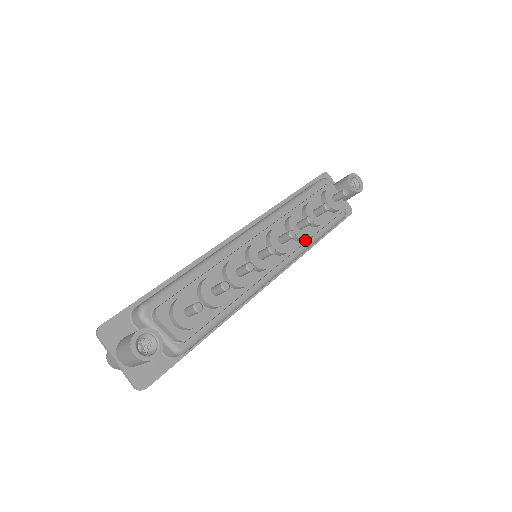
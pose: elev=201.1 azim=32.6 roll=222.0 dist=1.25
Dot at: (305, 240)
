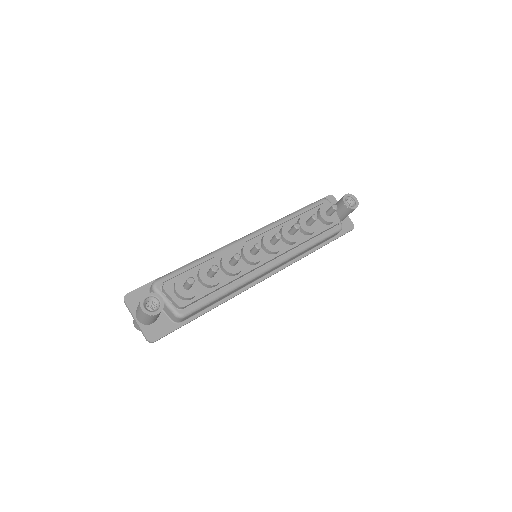
Dot at: (297, 244)
